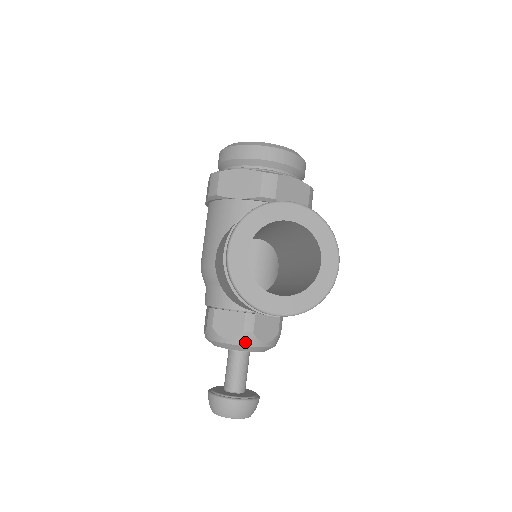
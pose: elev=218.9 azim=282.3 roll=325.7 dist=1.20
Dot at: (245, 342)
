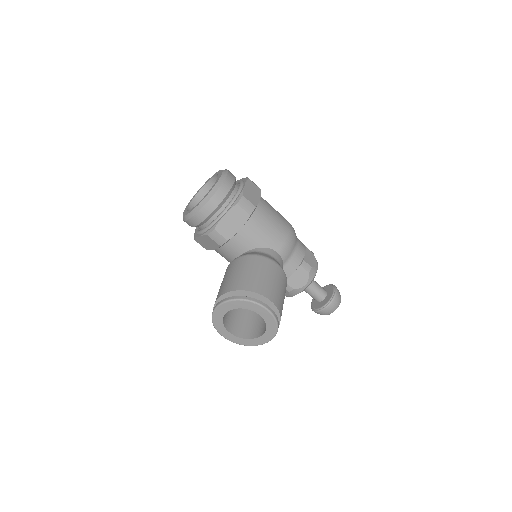
Dot at: (295, 293)
